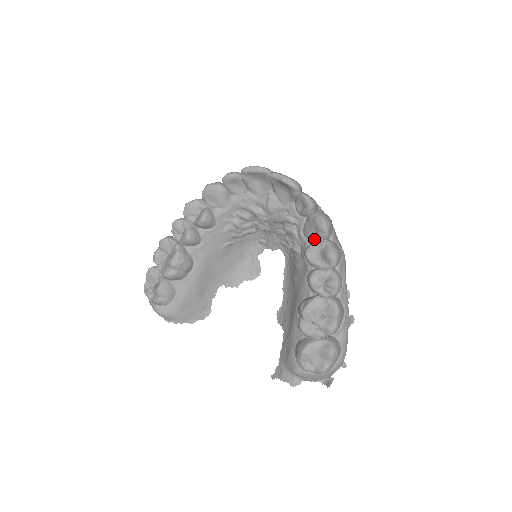
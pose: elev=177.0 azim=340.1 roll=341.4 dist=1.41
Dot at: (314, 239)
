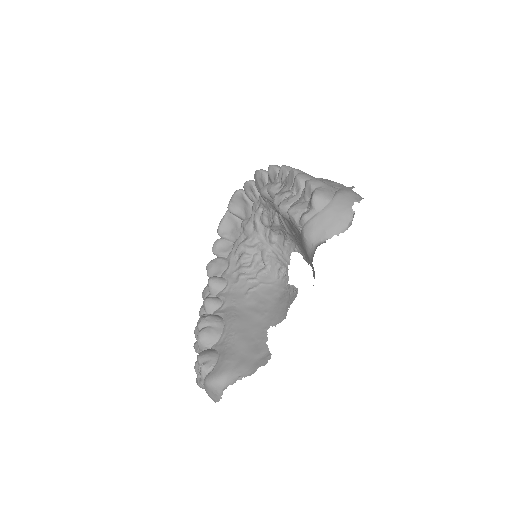
Dot at: occluded
